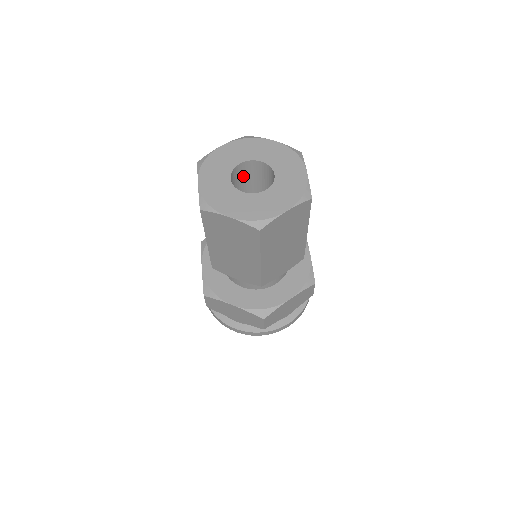
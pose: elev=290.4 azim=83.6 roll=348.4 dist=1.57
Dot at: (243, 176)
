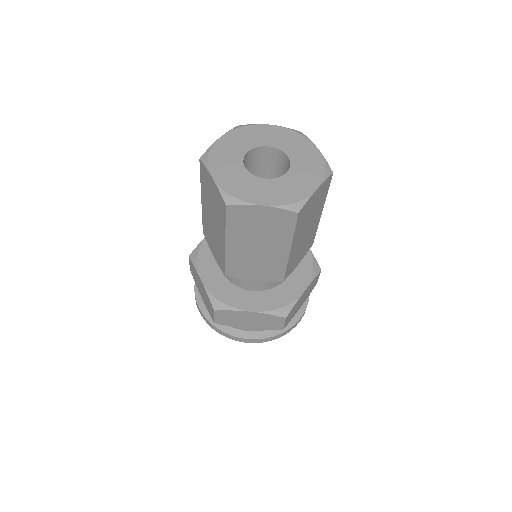
Dot at: (269, 163)
